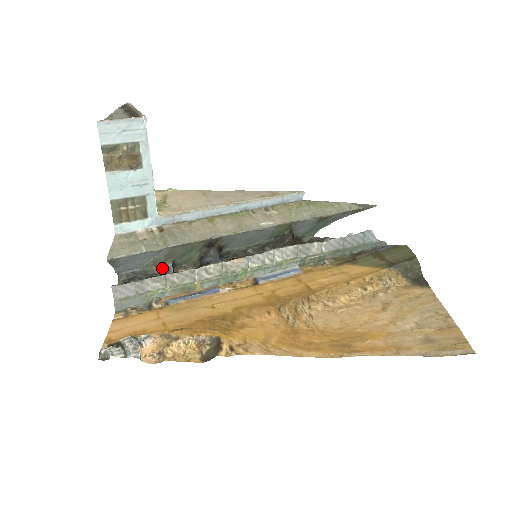
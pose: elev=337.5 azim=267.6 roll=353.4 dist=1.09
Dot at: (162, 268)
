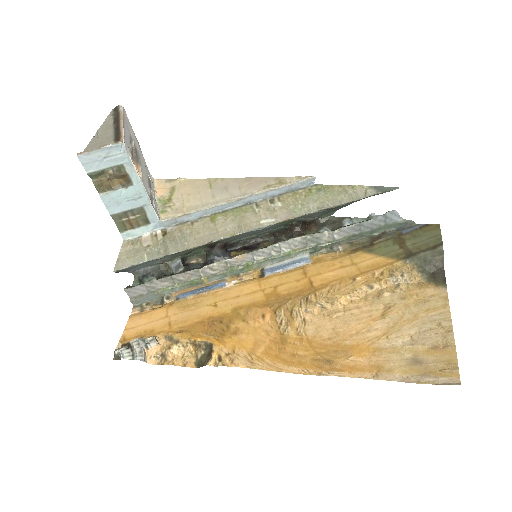
Dot at: (171, 266)
